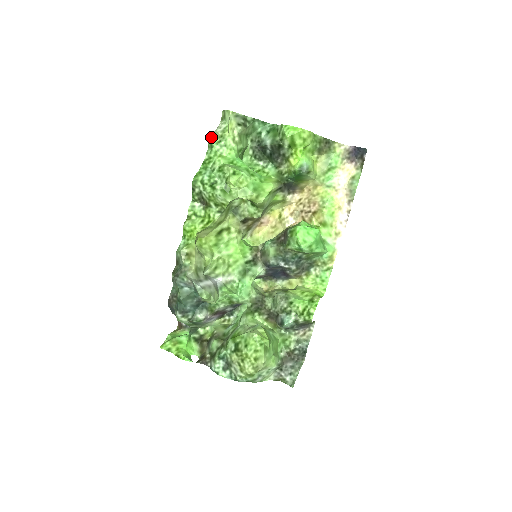
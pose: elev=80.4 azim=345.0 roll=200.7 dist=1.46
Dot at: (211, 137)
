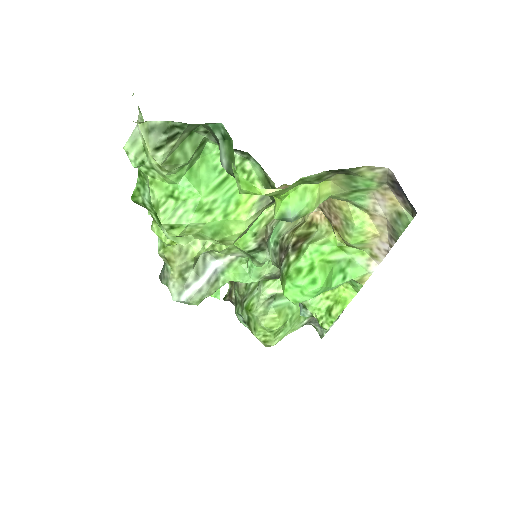
Dot at: (127, 153)
